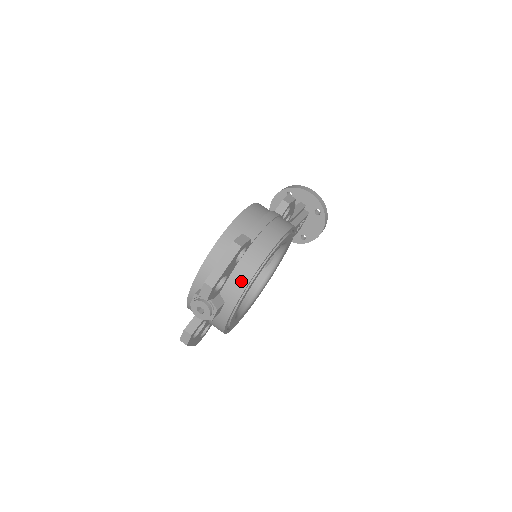
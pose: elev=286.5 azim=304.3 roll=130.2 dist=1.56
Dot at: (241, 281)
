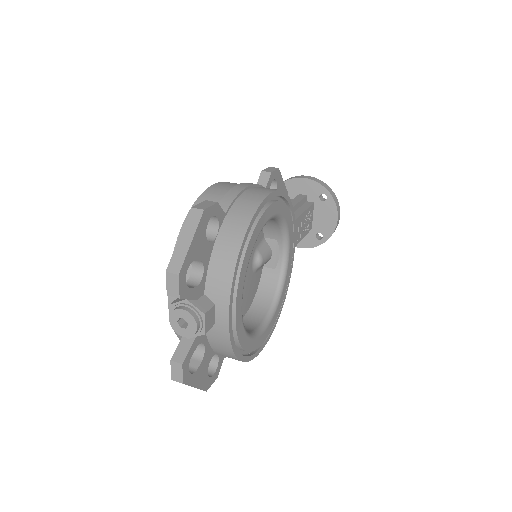
Dot at: (225, 265)
